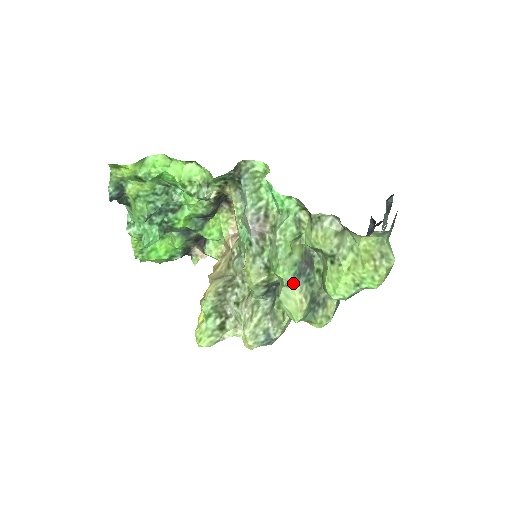
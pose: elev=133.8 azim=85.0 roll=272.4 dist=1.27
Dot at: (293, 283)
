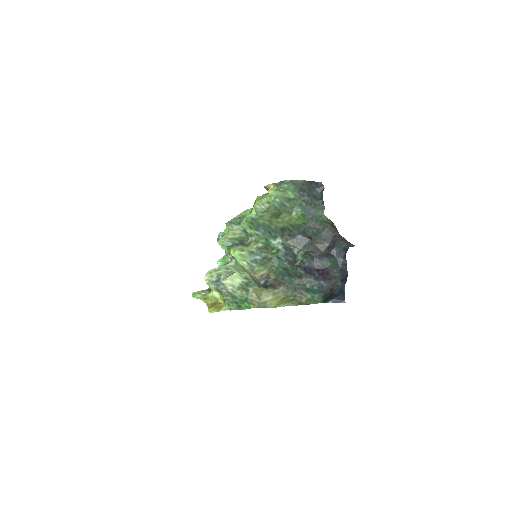
Dot at: (231, 225)
